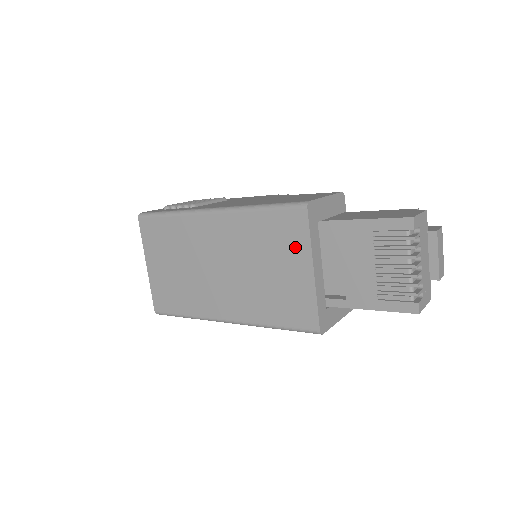
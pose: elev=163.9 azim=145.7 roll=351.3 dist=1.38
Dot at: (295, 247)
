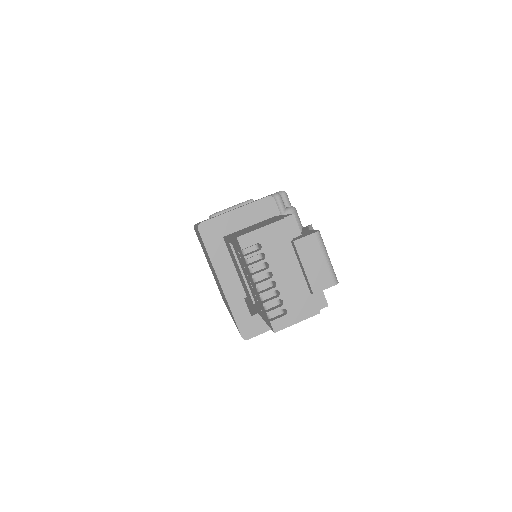
Dot at: occluded
